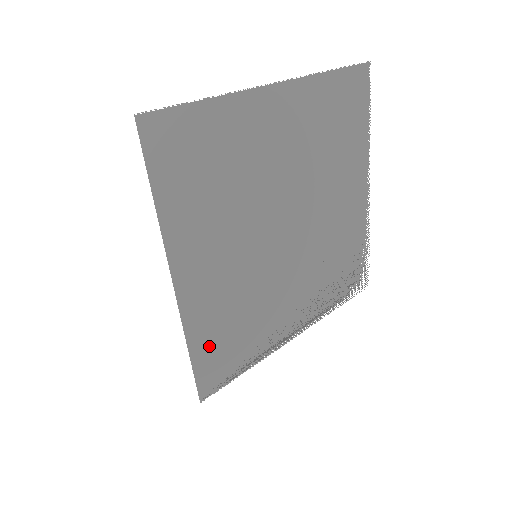
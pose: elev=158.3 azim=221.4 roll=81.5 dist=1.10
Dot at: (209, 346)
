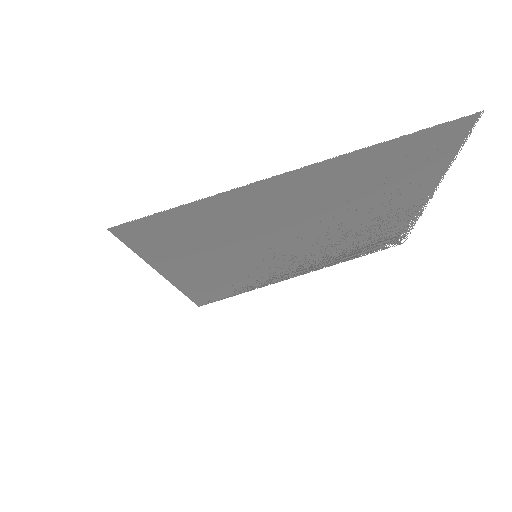
Dot at: (205, 291)
